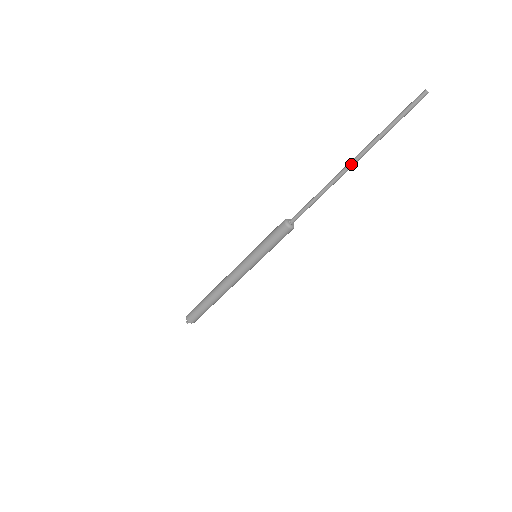
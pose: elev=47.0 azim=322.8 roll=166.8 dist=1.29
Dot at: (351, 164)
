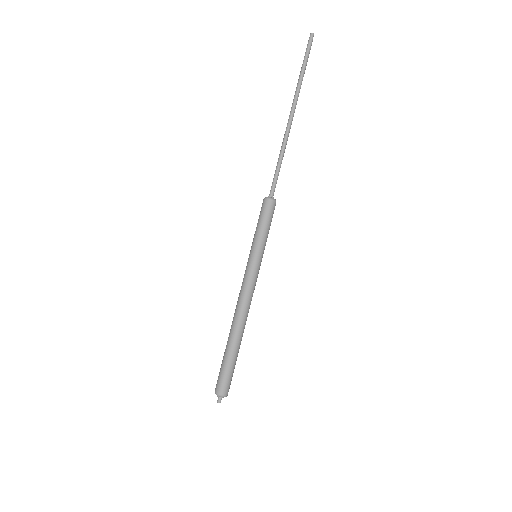
Dot at: (290, 114)
